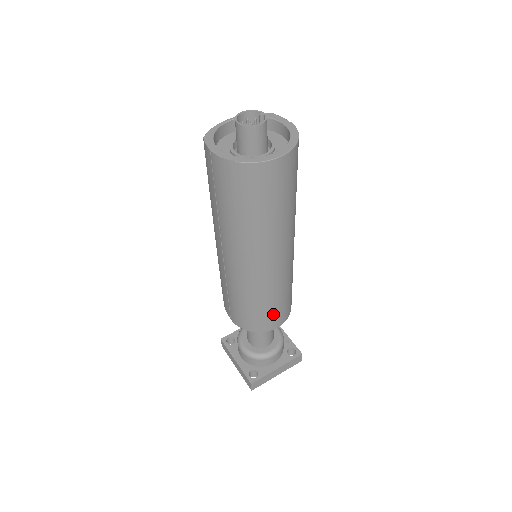
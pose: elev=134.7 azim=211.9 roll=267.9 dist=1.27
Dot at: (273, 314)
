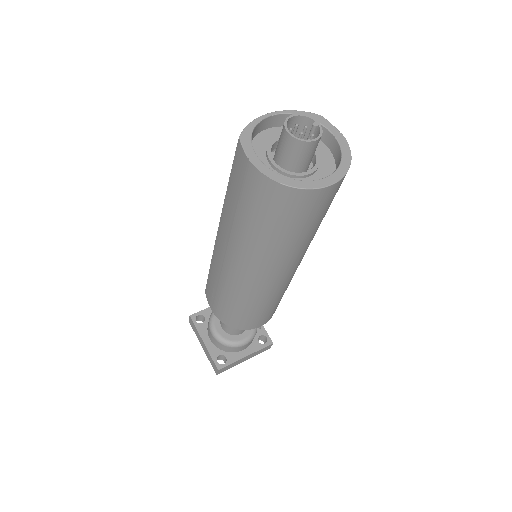
Dot at: (261, 316)
